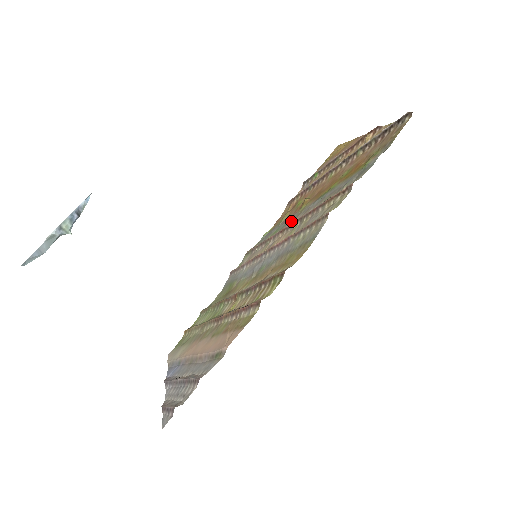
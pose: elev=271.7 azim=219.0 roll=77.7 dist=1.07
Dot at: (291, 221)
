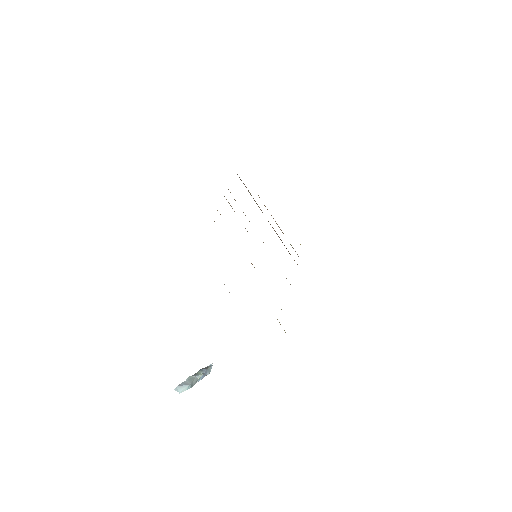
Dot at: occluded
